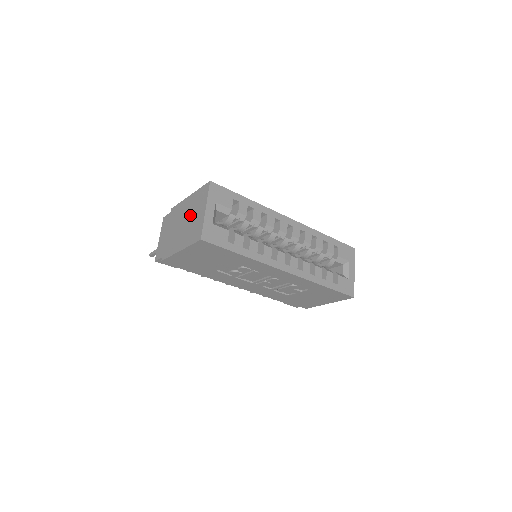
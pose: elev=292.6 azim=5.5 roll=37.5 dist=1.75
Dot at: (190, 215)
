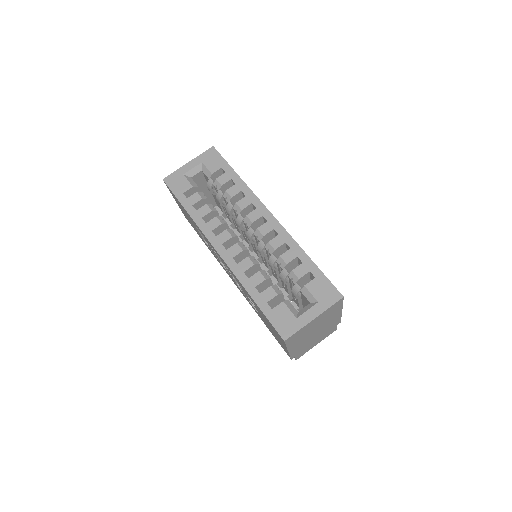
Dot at: occluded
